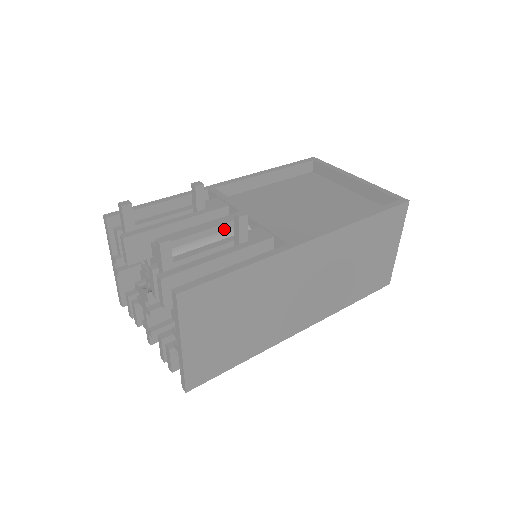
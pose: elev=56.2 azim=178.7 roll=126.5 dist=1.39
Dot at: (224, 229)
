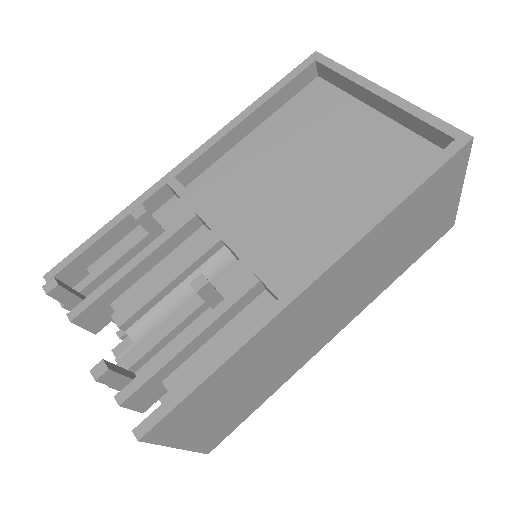
Dot at: (194, 269)
